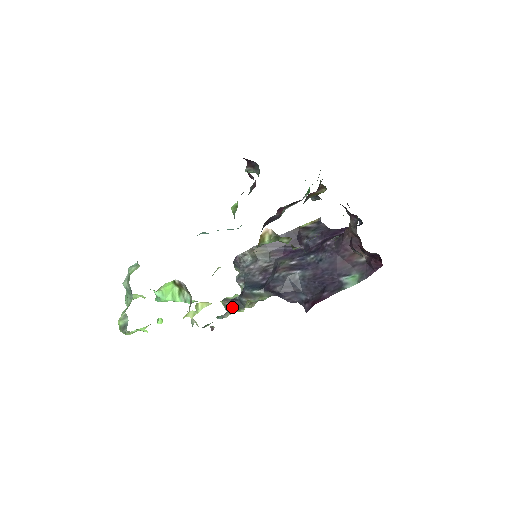
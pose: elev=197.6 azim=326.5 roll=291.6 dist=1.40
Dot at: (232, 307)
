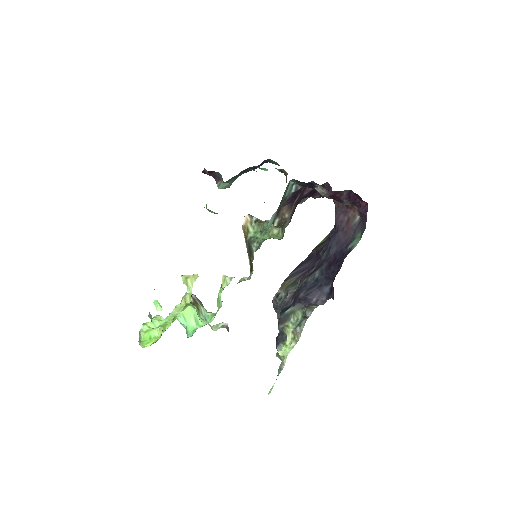
Dot at: (277, 344)
